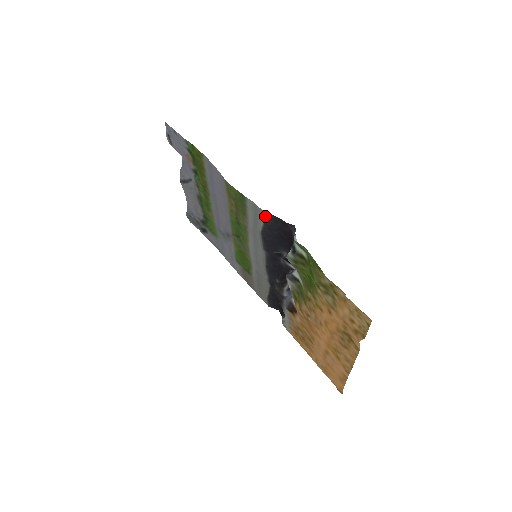
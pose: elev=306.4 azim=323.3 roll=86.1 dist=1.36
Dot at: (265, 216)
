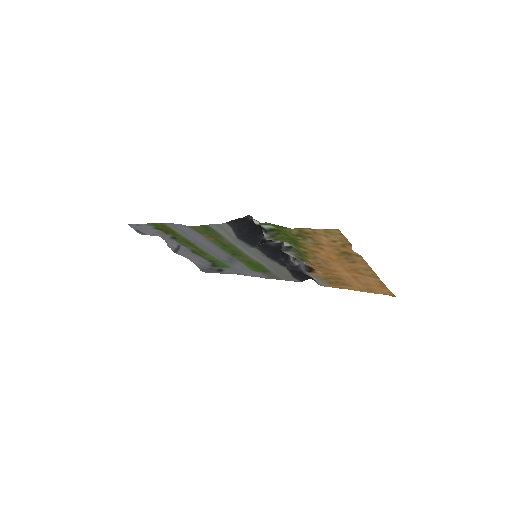
Dot at: (229, 226)
